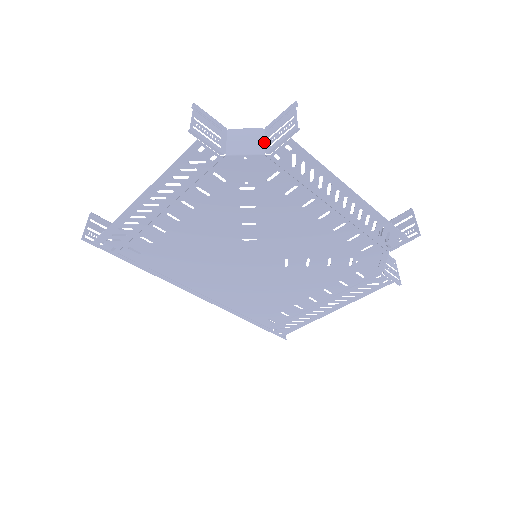
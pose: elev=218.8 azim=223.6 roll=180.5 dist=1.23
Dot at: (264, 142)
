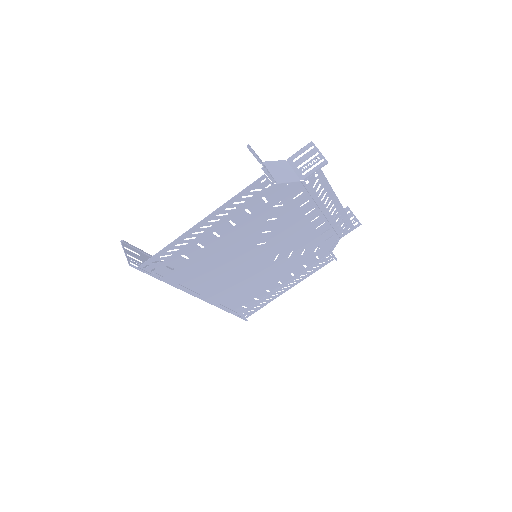
Dot at: (294, 171)
